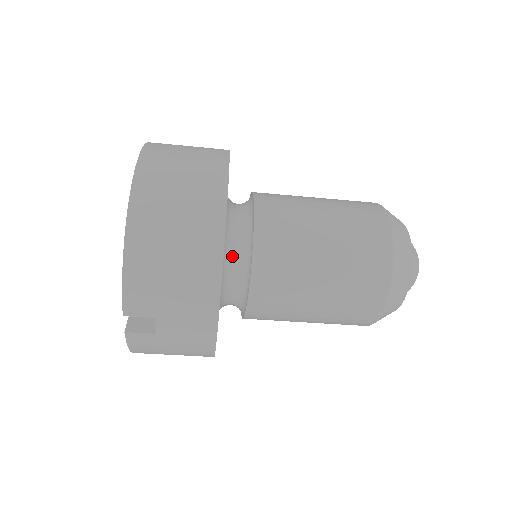
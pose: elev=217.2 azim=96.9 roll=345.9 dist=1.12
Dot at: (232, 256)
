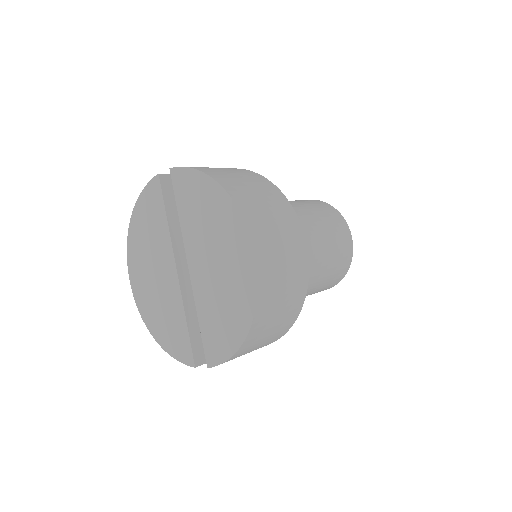
Dot at: occluded
